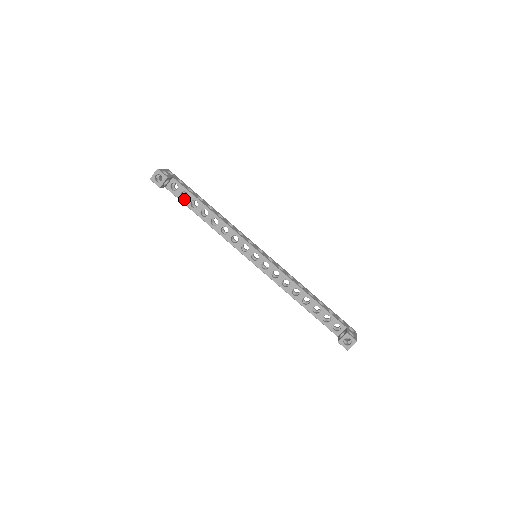
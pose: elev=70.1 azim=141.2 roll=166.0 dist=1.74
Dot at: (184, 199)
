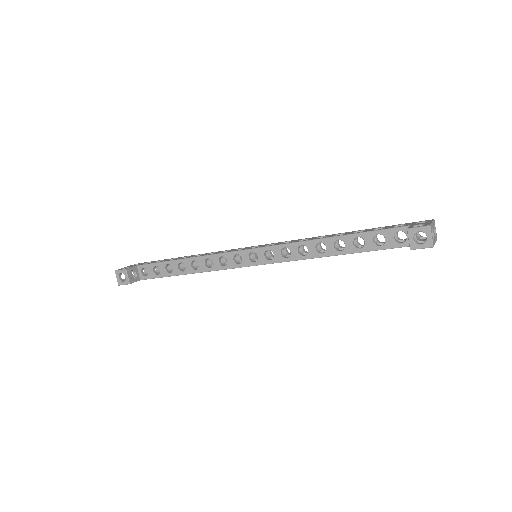
Dot at: (159, 273)
